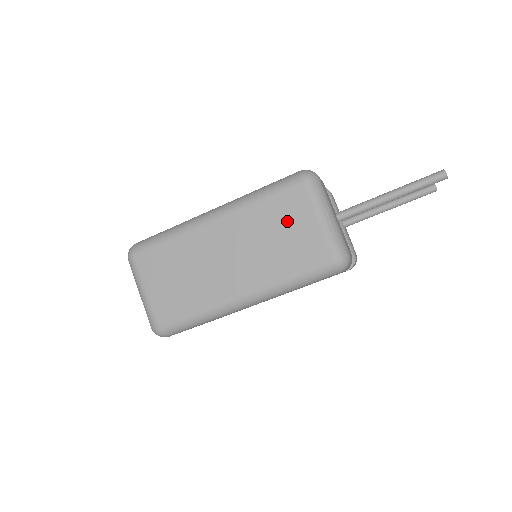
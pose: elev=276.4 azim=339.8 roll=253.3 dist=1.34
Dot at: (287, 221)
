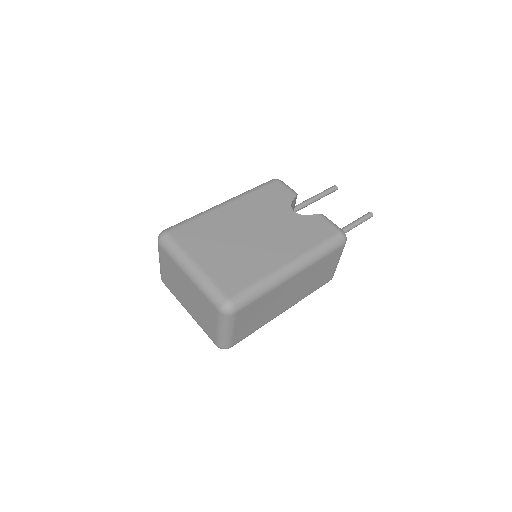
Dot at: (326, 267)
